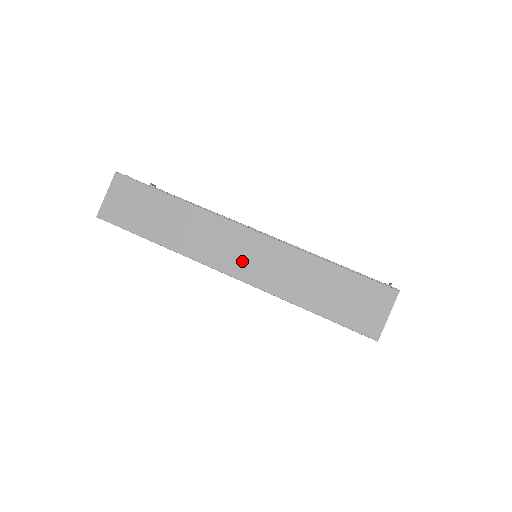
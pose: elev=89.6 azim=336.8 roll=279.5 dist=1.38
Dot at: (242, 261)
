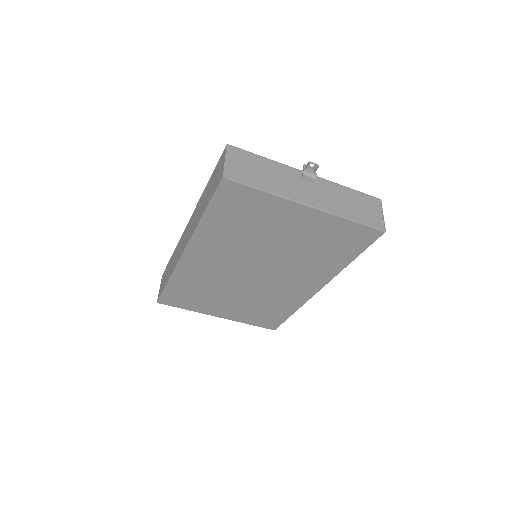
Dot at: (186, 239)
